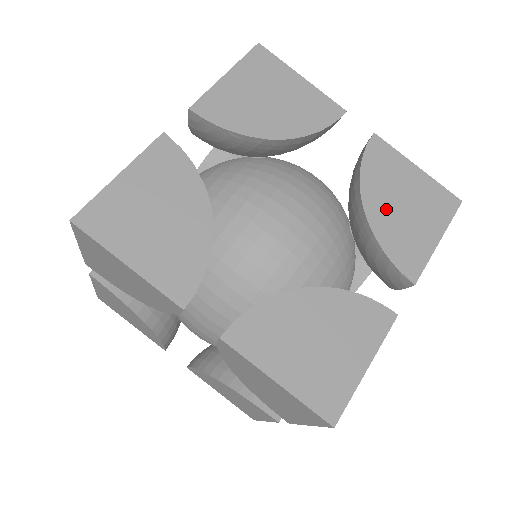
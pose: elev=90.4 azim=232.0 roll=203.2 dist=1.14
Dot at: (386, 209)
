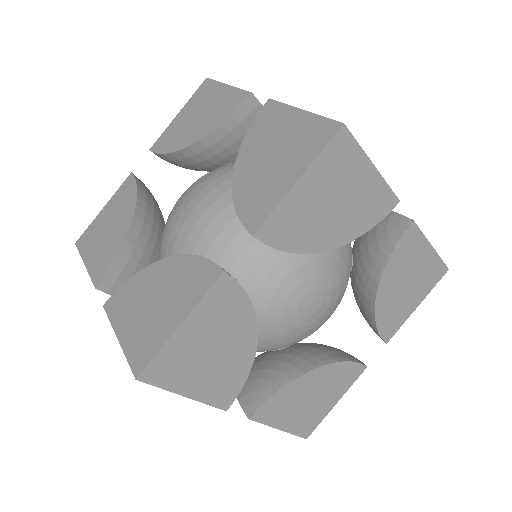
Dot at: occluded
